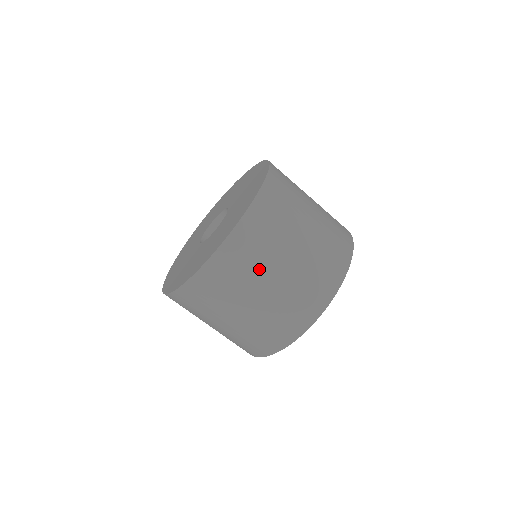
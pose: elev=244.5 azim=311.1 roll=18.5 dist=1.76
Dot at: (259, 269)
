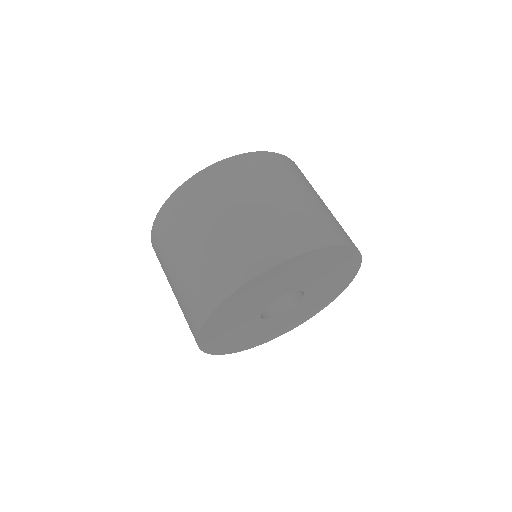
Dot at: (260, 186)
